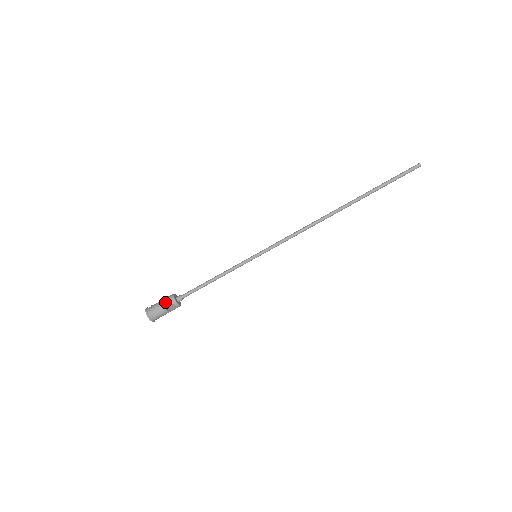
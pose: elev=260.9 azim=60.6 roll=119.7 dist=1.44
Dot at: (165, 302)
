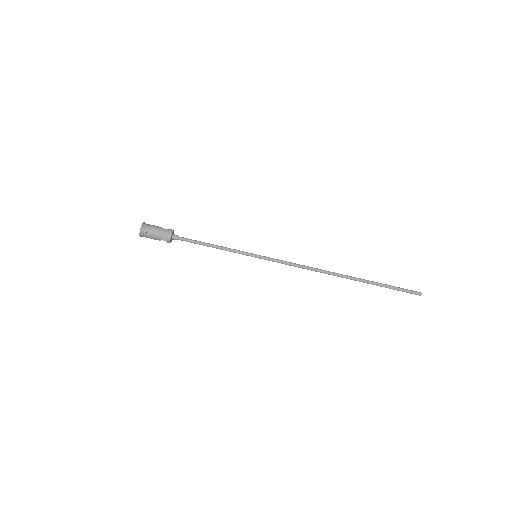
Dot at: (161, 235)
